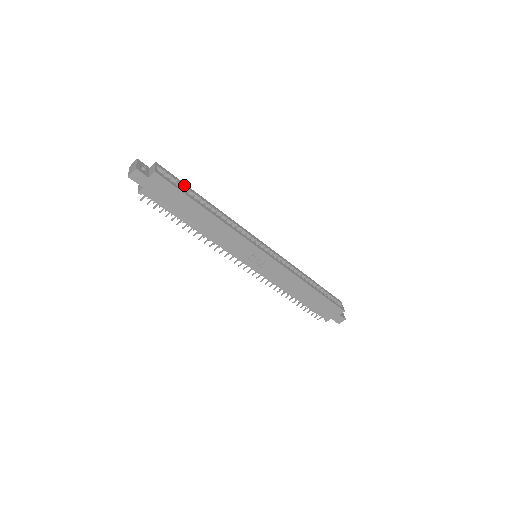
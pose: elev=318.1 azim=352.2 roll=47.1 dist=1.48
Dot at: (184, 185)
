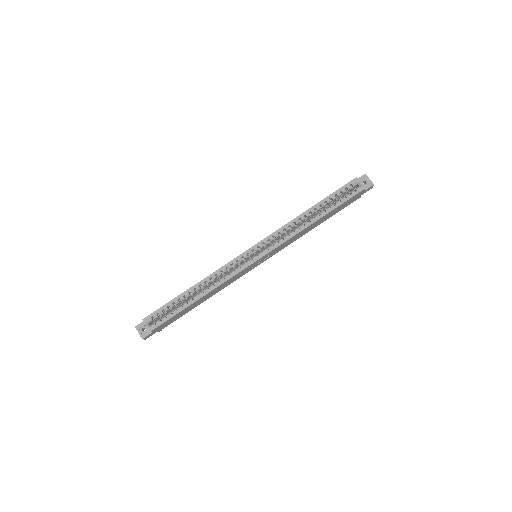
Dot at: (169, 305)
